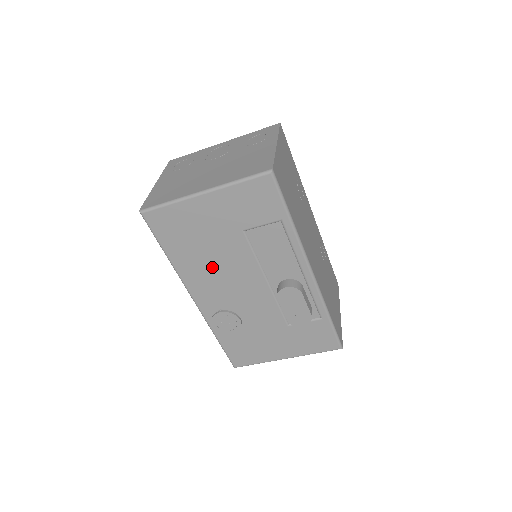
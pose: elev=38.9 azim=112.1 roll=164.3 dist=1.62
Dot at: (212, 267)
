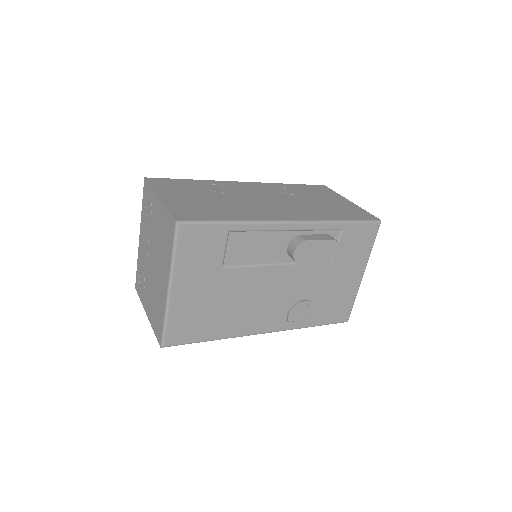
Dot at: (243, 307)
